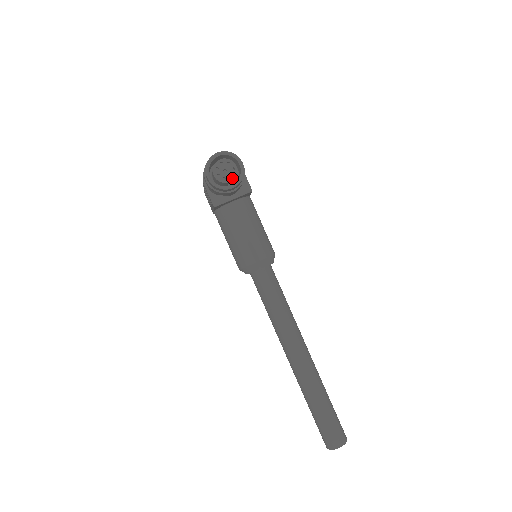
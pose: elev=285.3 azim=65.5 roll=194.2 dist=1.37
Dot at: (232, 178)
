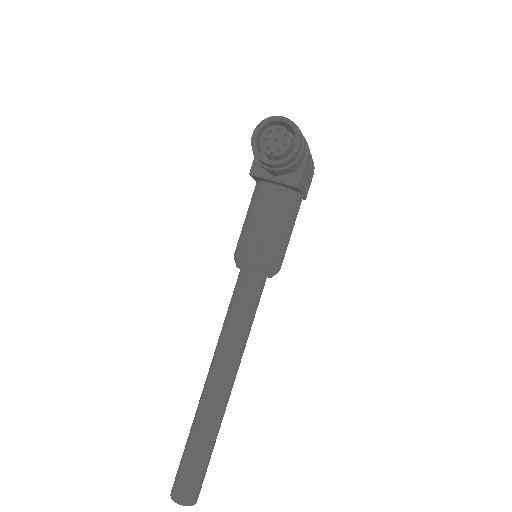
Dot at: (276, 153)
